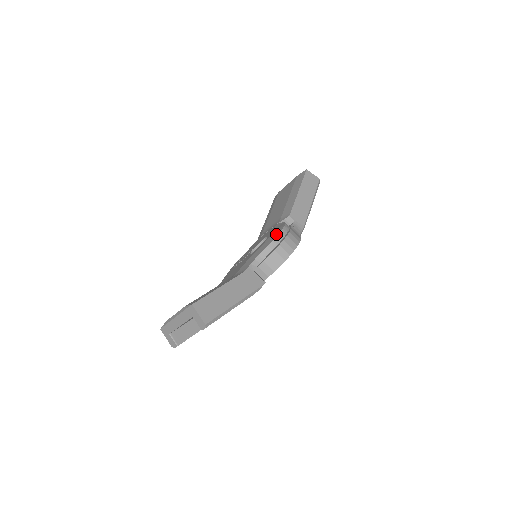
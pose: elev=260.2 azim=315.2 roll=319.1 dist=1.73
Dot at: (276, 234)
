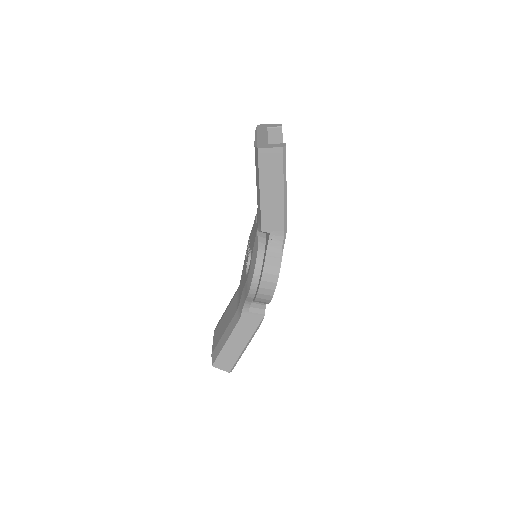
Dot at: (250, 282)
